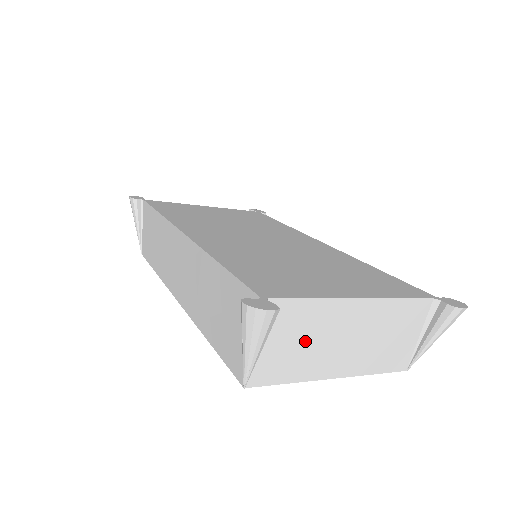
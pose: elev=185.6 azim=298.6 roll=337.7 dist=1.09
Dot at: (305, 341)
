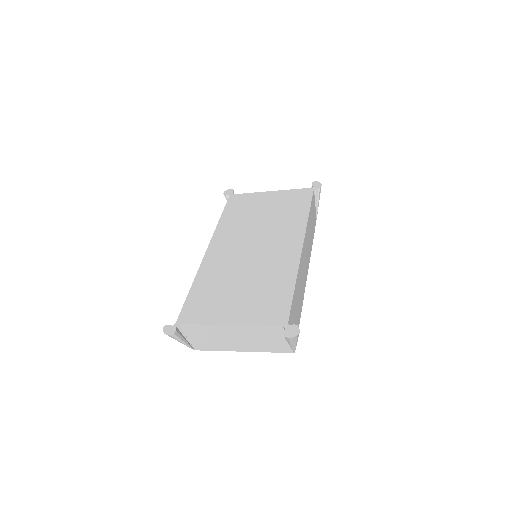
Dot at: (212, 338)
